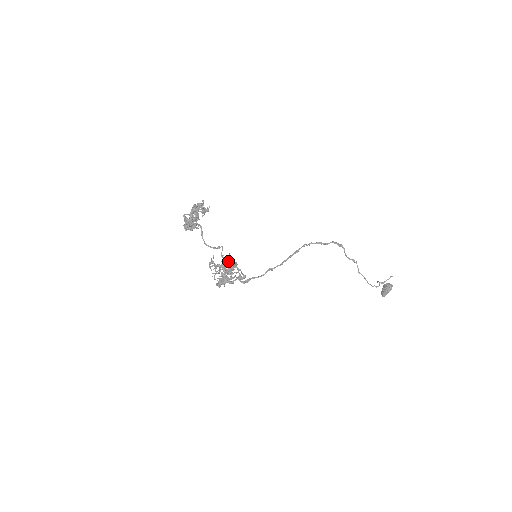
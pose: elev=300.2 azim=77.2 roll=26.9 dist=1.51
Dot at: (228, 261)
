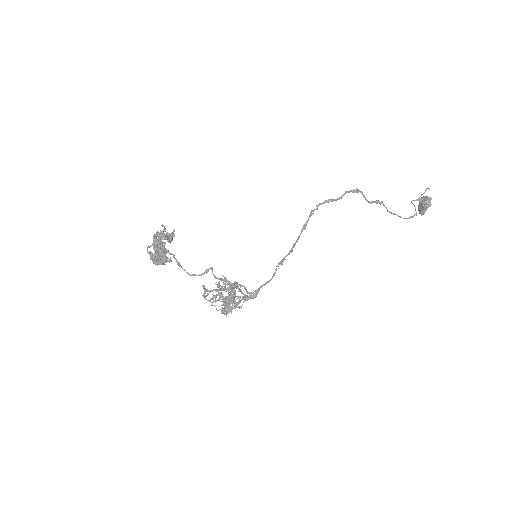
Dot at: (224, 286)
